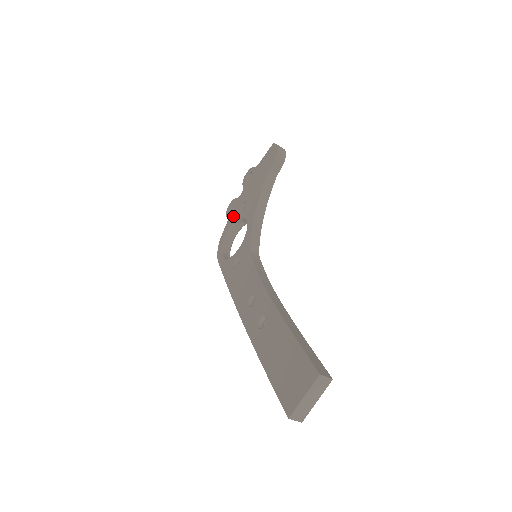
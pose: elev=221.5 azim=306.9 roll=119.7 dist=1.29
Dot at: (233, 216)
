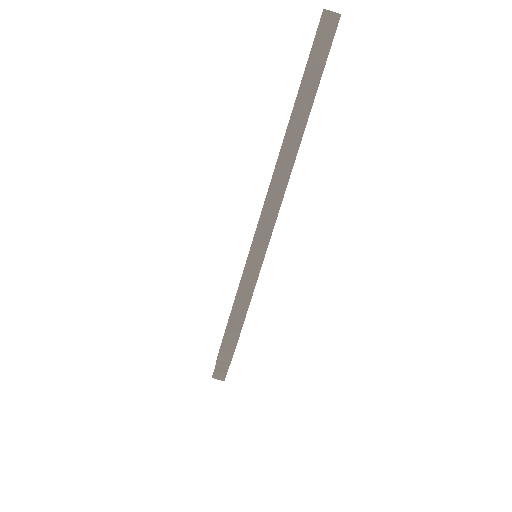
Dot at: occluded
